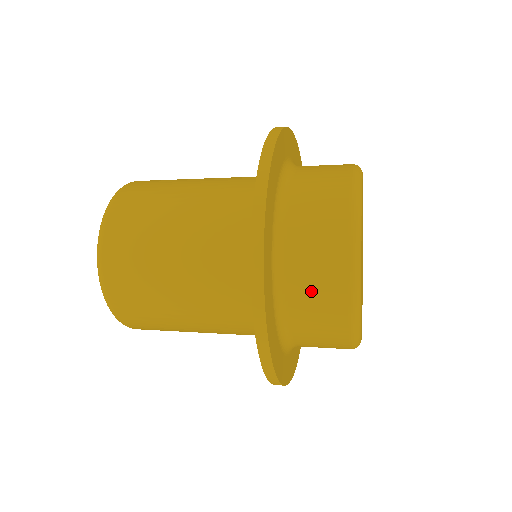
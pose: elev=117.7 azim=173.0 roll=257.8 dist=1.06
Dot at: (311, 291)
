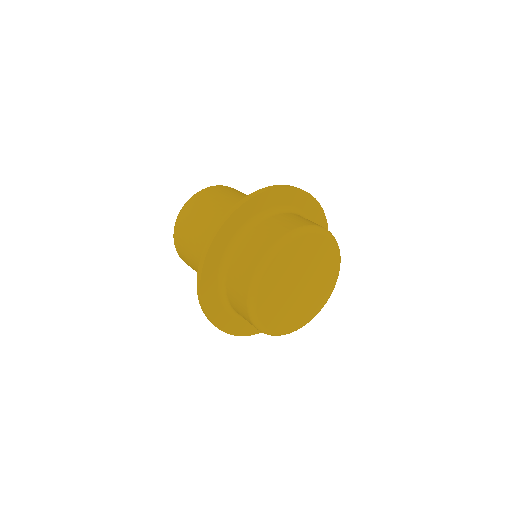
Dot at: (235, 285)
